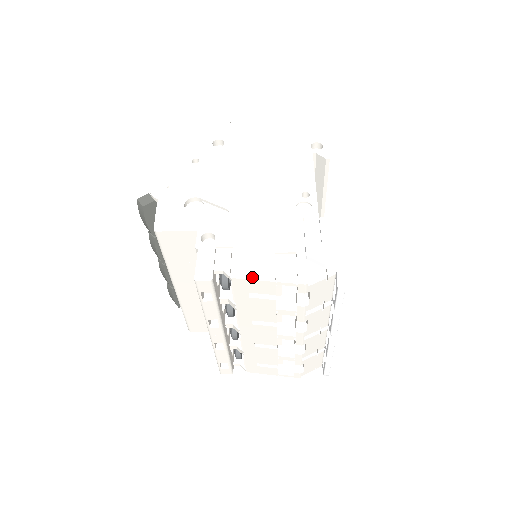
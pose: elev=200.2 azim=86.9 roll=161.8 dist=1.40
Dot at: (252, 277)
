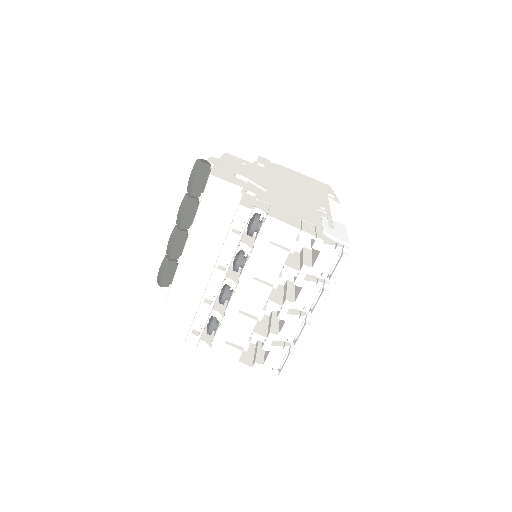
Dot at: (283, 221)
